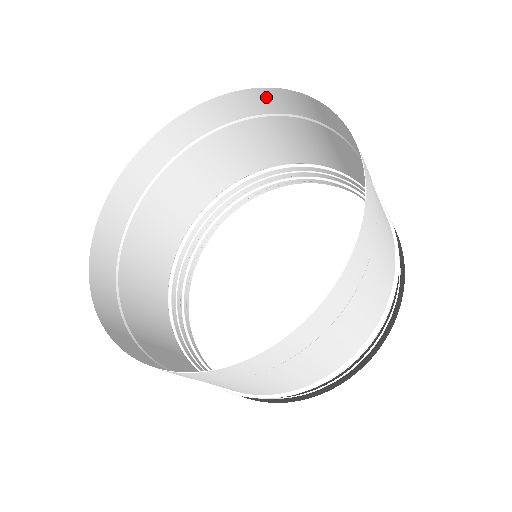
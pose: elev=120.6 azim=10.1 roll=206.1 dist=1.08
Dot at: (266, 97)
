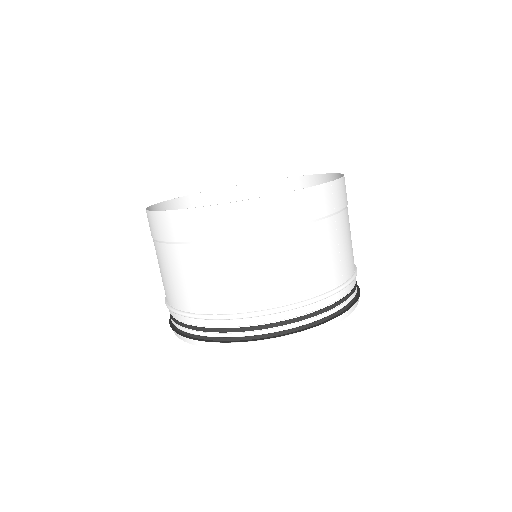
Dot at: occluded
